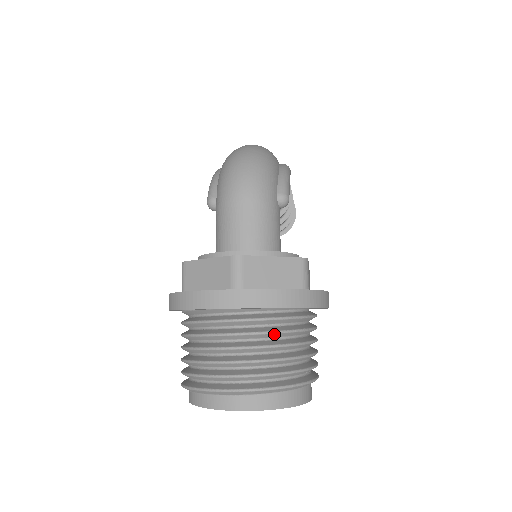
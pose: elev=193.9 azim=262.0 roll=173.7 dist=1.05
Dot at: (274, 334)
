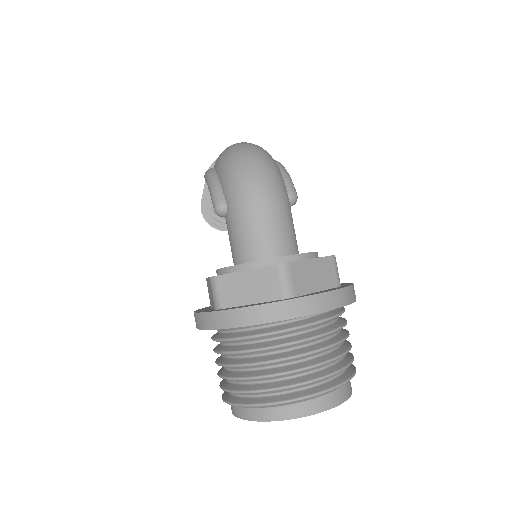
Dot at: (327, 335)
